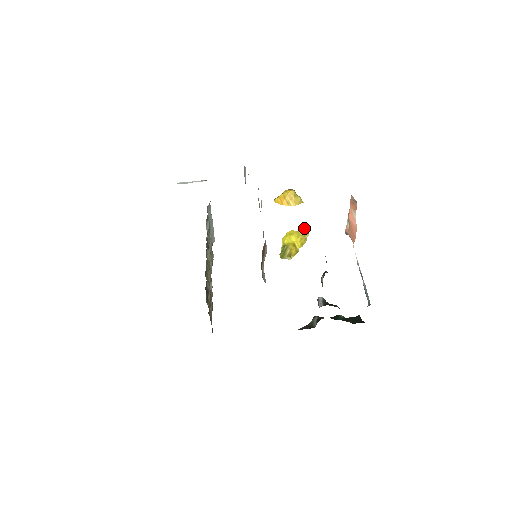
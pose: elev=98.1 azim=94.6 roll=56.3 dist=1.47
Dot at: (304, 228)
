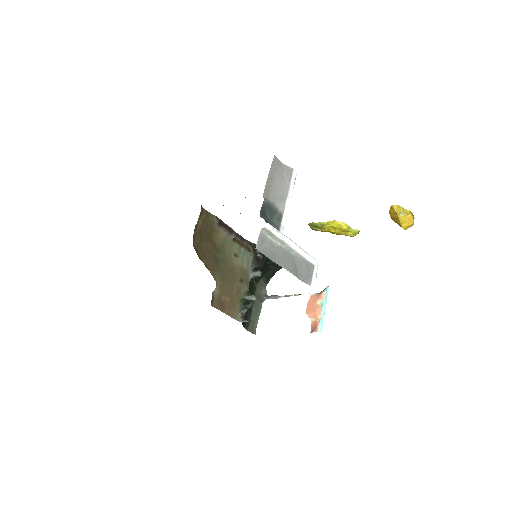
Dot at: occluded
